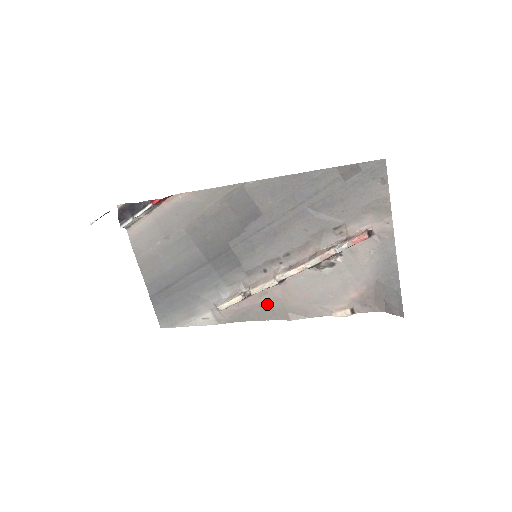
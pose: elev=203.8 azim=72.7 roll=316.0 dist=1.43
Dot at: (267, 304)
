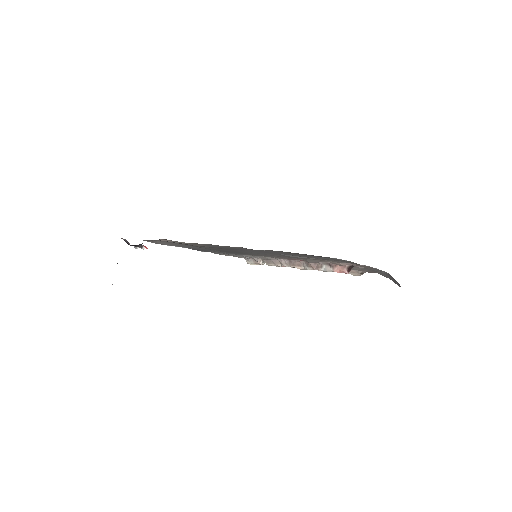
Dot at: occluded
